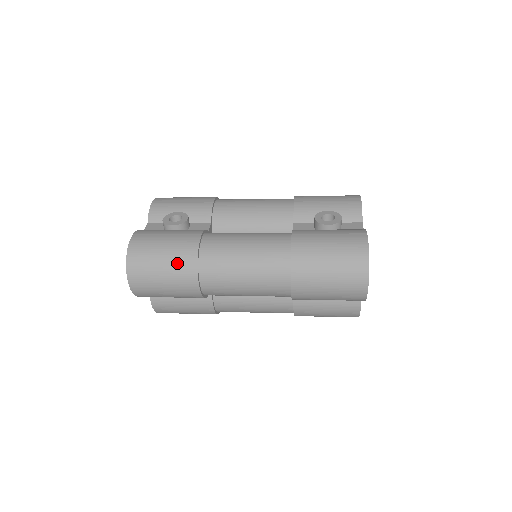
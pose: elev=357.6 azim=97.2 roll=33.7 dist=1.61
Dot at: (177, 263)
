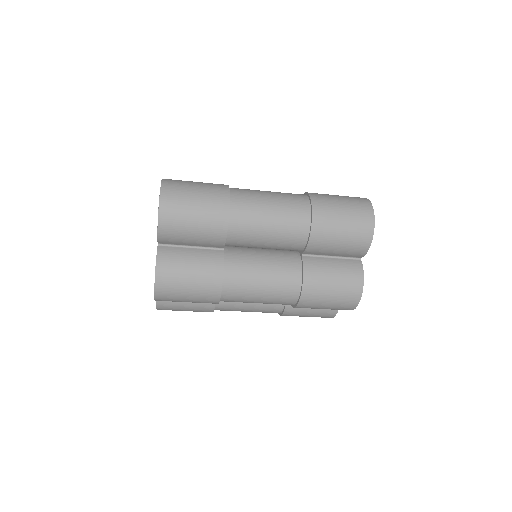
Dot at: (211, 187)
